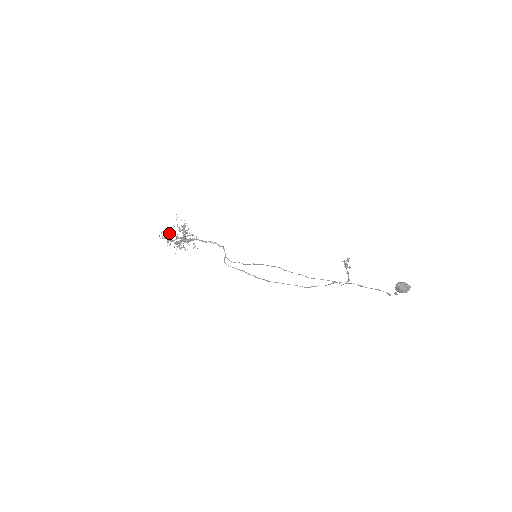
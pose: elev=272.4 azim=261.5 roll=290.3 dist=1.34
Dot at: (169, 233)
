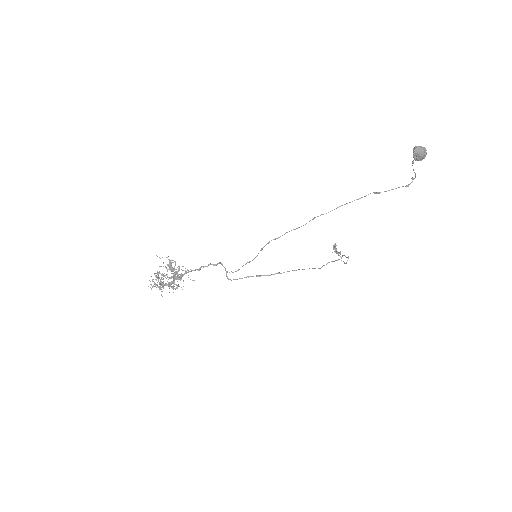
Dot at: (158, 277)
